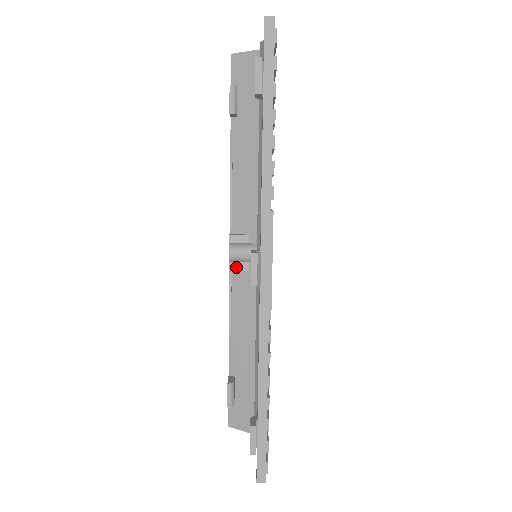
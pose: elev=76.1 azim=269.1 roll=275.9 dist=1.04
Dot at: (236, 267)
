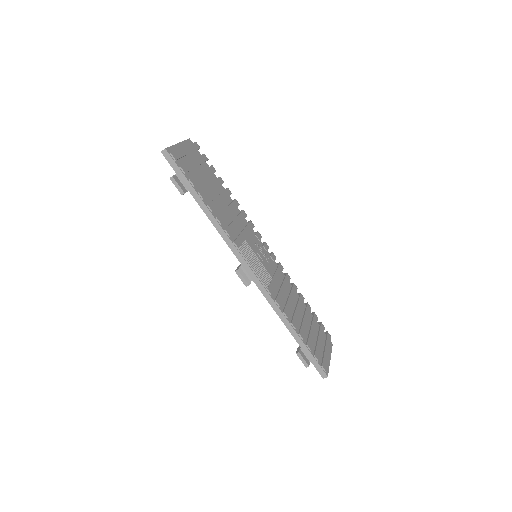
Dot at: occluded
